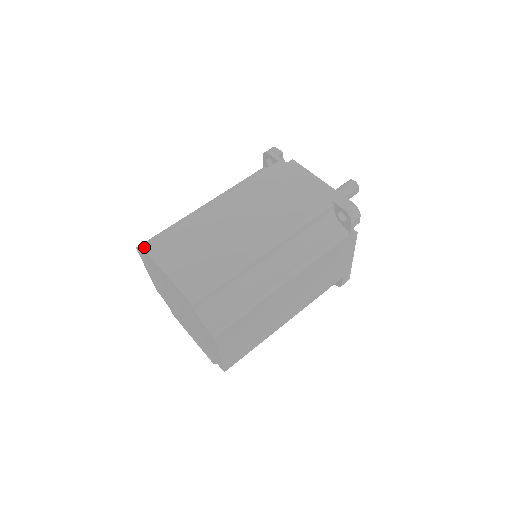
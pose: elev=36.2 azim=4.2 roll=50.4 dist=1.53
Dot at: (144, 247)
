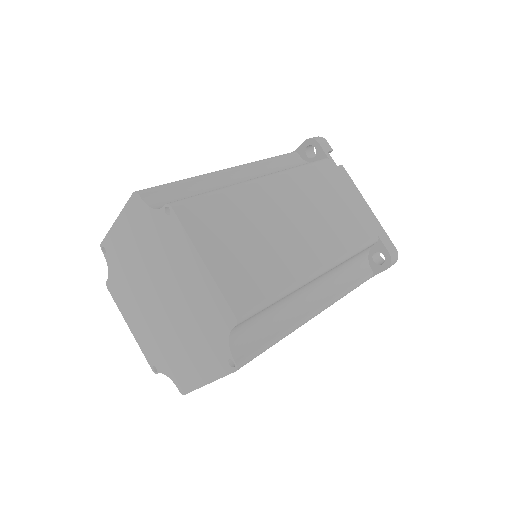
Dot at: (174, 206)
